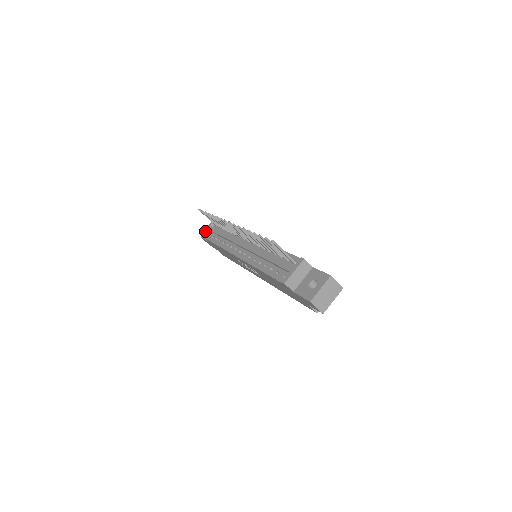
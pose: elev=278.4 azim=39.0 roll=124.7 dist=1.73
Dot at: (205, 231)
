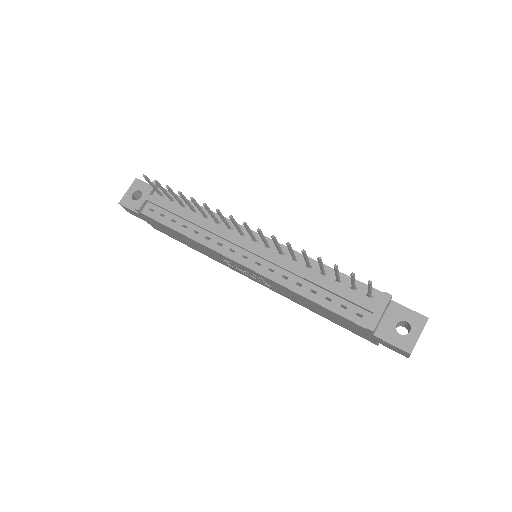
Dot at: (142, 203)
